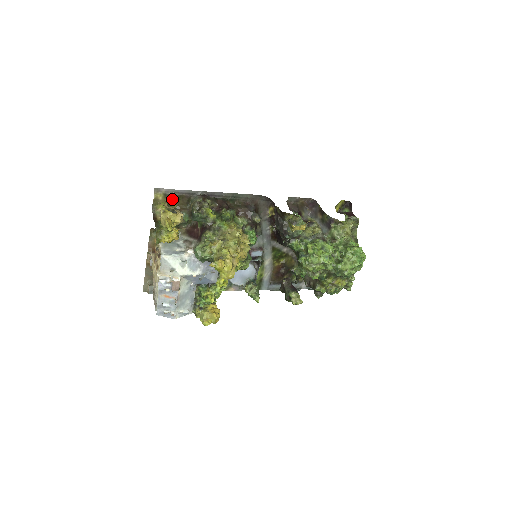
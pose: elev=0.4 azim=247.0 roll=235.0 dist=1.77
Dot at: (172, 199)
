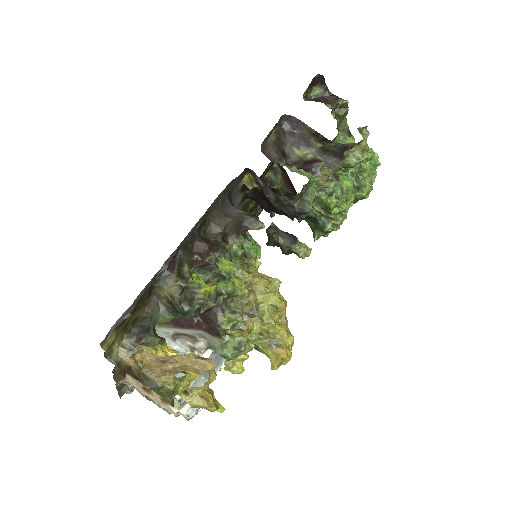
Dot at: (128, 318)
